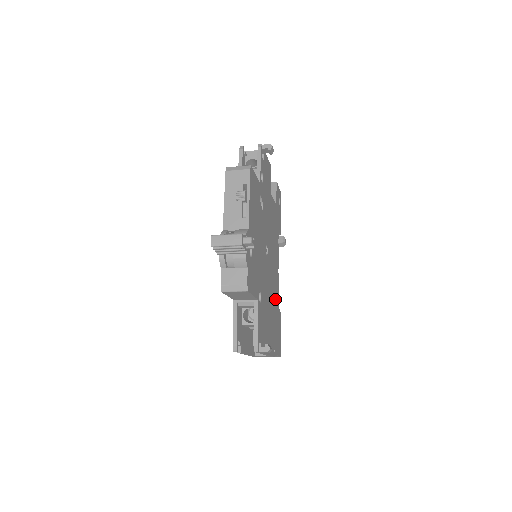
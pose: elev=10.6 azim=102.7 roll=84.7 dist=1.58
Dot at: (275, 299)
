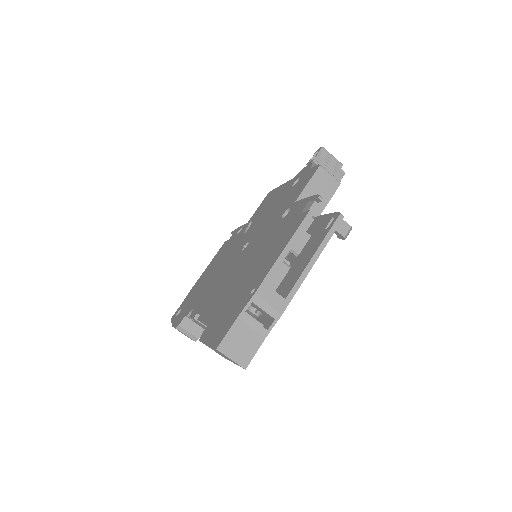
Dot at: occluded
